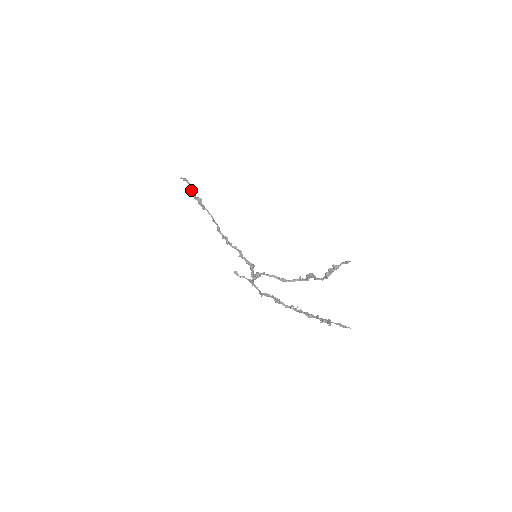
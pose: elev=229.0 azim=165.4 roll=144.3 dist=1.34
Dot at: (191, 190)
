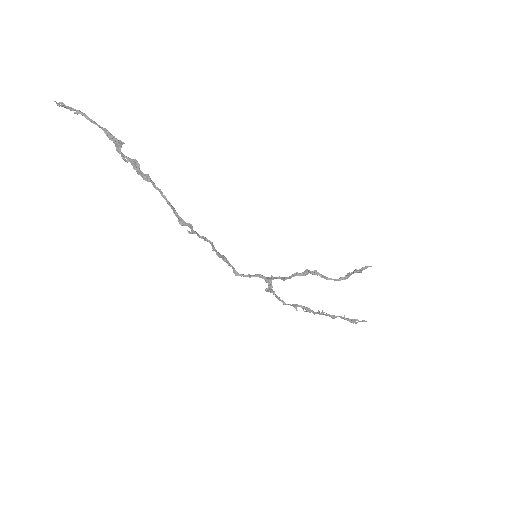
Dot at: (114, 143)
